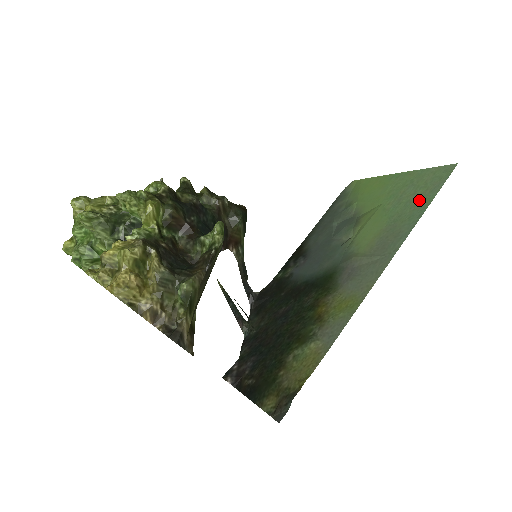
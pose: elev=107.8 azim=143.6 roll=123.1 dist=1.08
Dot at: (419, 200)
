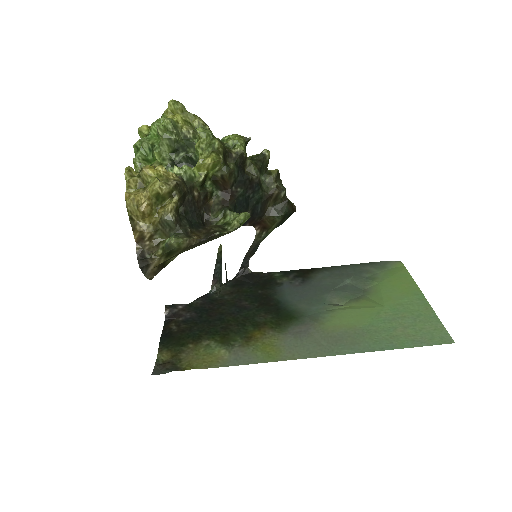
Dot at: (399, 337)
